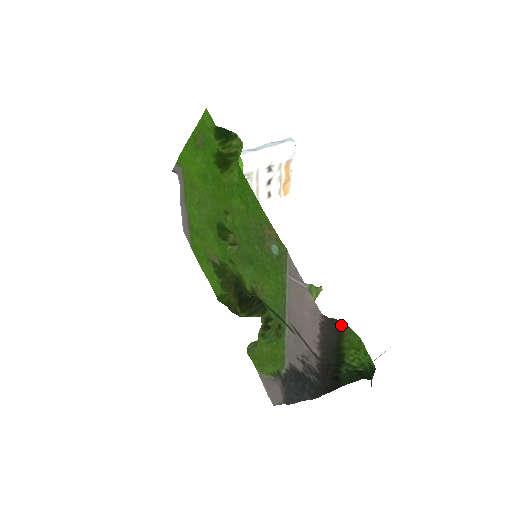
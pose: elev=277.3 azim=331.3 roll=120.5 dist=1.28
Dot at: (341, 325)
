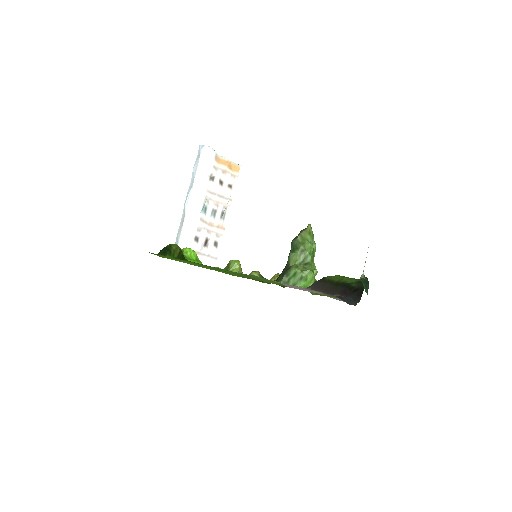
Dot at: (322, 280)
